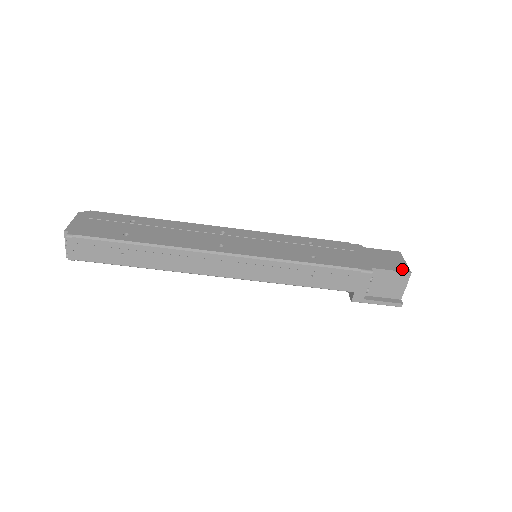
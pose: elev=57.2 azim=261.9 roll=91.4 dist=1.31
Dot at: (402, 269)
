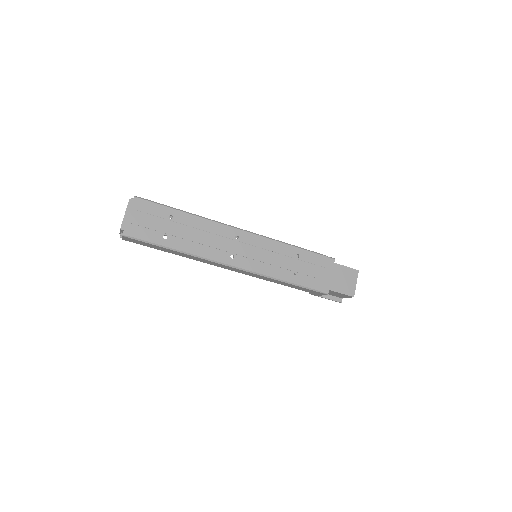
Dot at: (350, 293)
